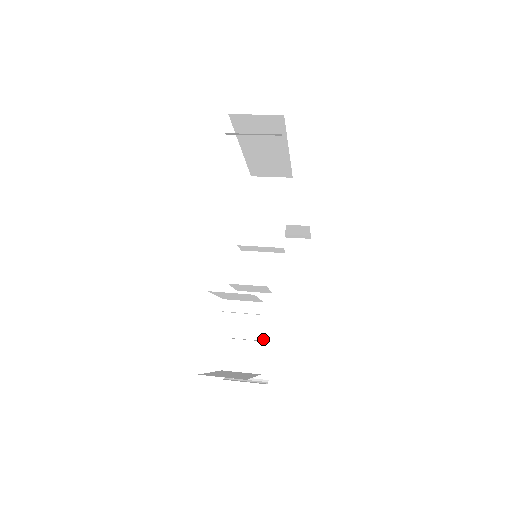
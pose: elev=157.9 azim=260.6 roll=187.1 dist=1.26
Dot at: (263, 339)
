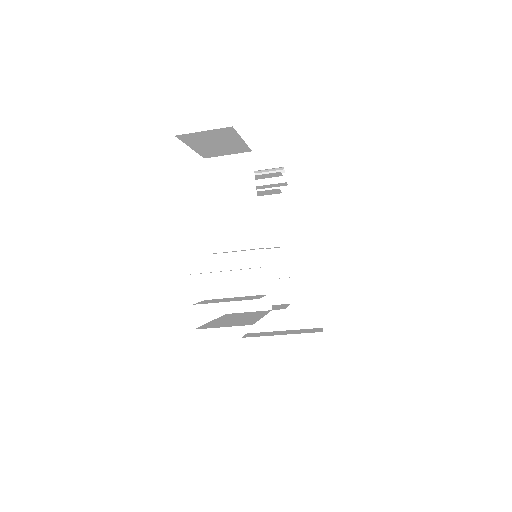
Dot at: (254, 318)
